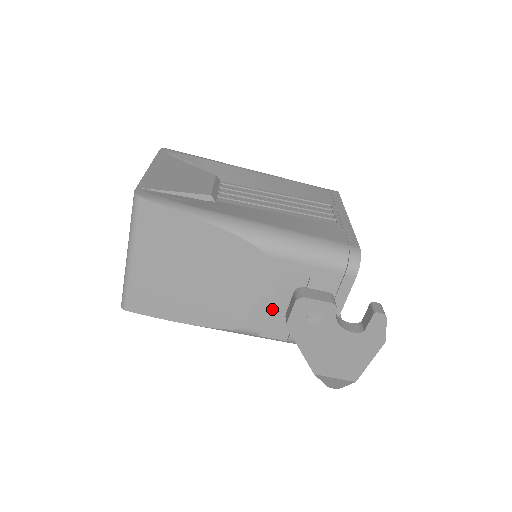
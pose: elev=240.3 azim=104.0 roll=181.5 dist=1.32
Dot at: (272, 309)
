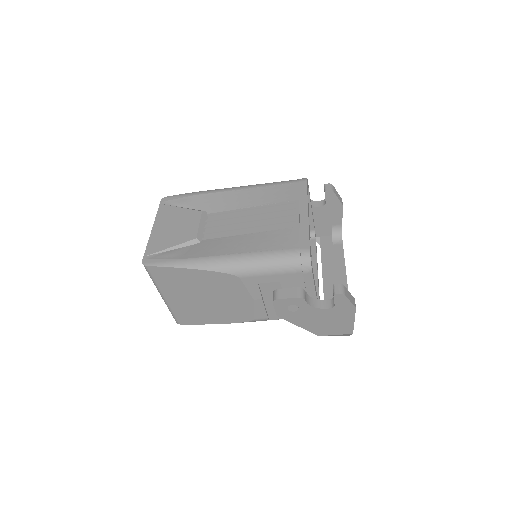
Dot at: (267, 304)
